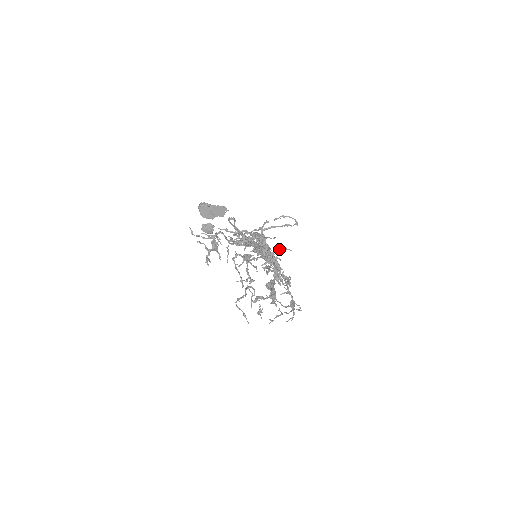
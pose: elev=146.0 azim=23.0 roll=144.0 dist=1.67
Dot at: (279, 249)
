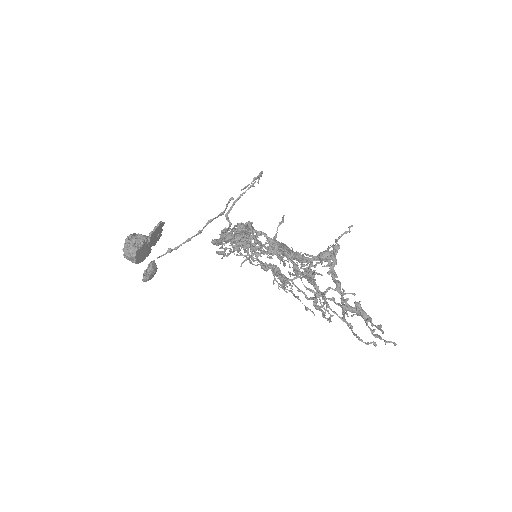
Dot at: occluded
